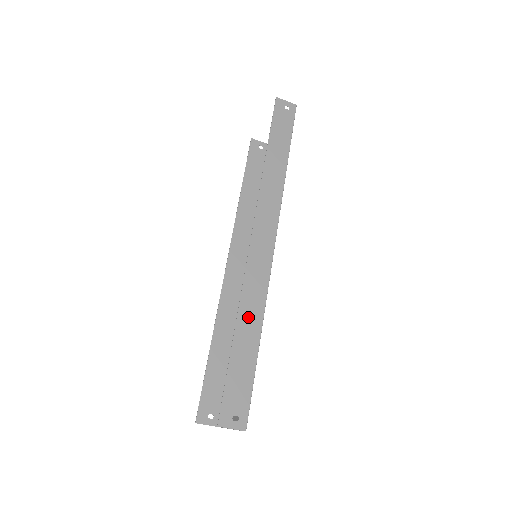
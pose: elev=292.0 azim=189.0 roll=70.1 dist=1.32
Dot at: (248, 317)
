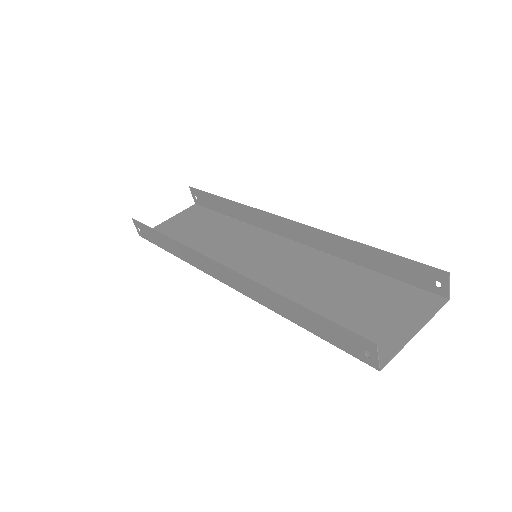
Dot at: (346, 247)
